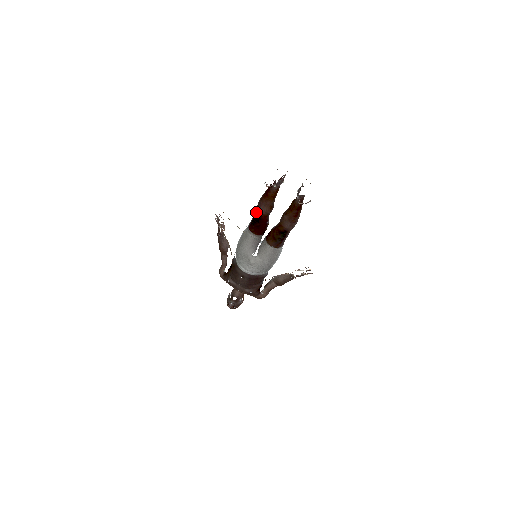
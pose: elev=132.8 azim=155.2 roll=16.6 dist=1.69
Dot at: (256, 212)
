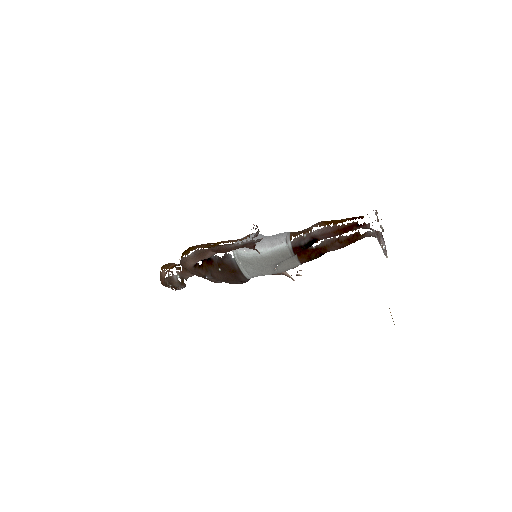
Dot at: (314, 238)
